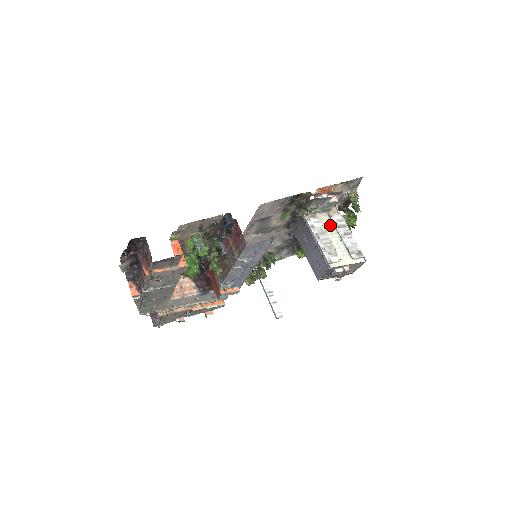
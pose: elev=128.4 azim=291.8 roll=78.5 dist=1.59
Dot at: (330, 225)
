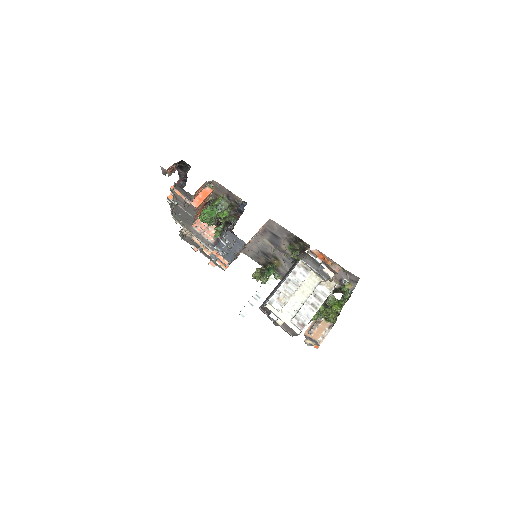
Dot at: (311, 287)
